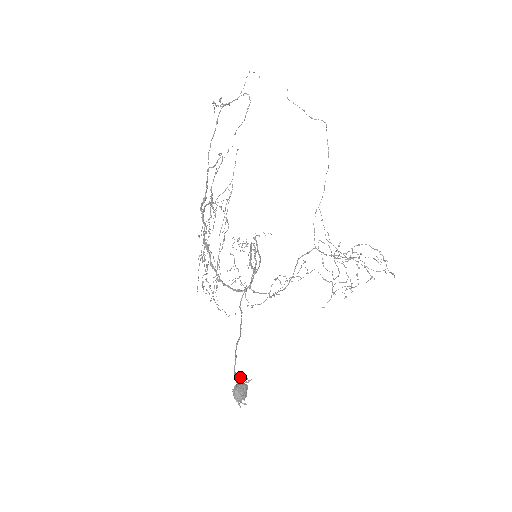
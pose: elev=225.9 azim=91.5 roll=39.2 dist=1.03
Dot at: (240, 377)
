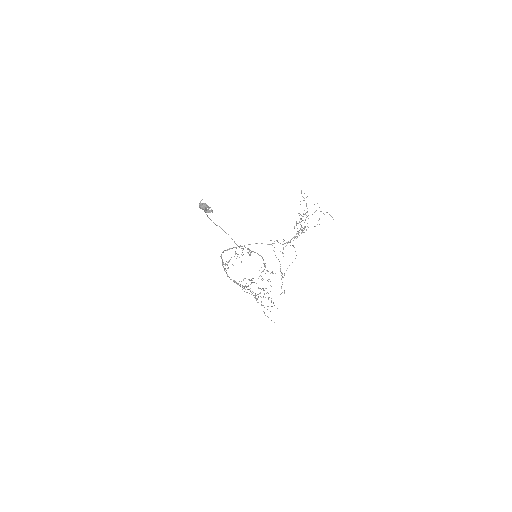
Dot at: (207, 211)
